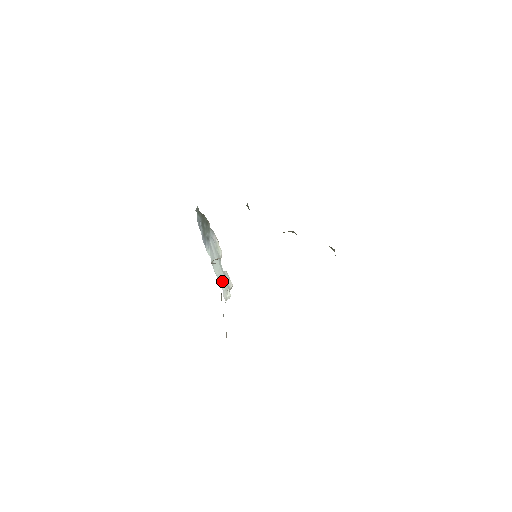
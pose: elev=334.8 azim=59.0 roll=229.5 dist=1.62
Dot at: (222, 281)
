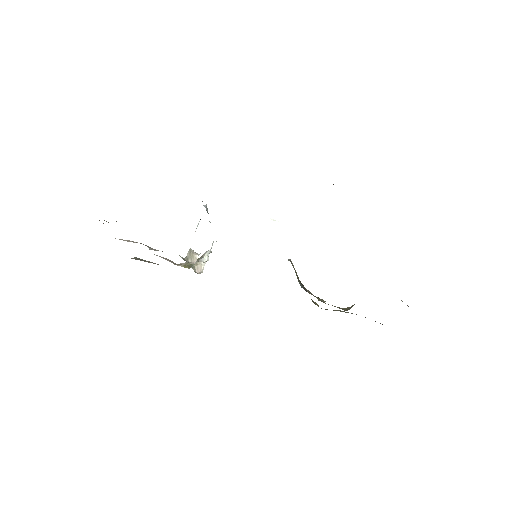
Dot at: occluded
